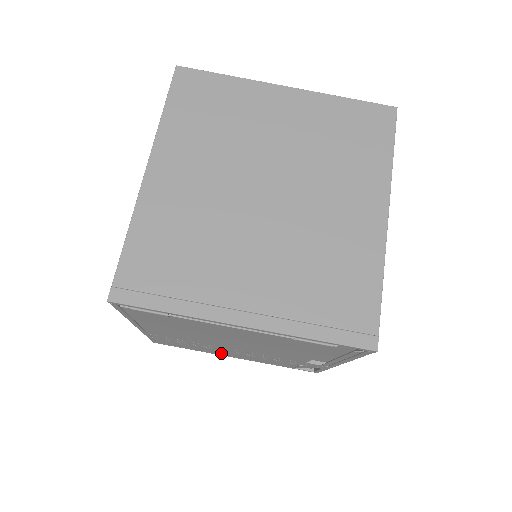
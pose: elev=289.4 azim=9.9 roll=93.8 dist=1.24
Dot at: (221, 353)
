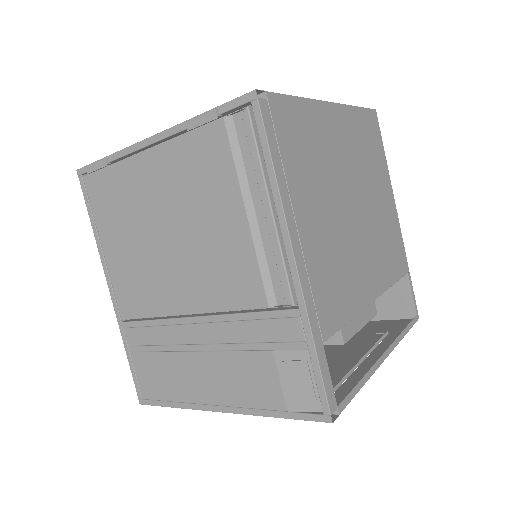
Dot at: (198, 387)
